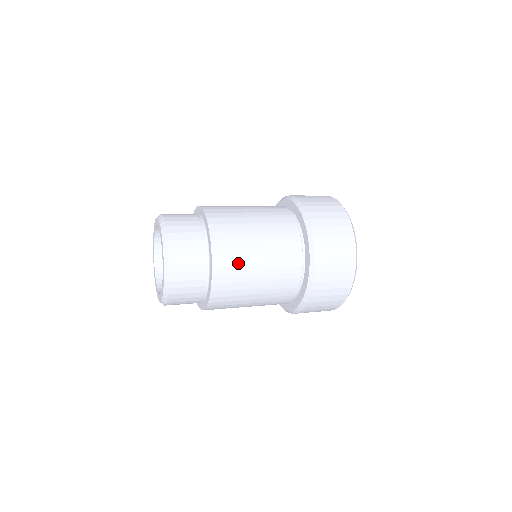
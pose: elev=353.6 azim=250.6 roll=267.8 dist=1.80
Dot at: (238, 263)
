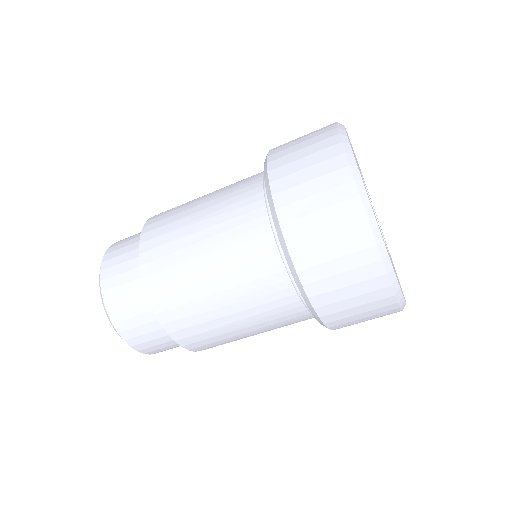
Dot at: (178, 275)
